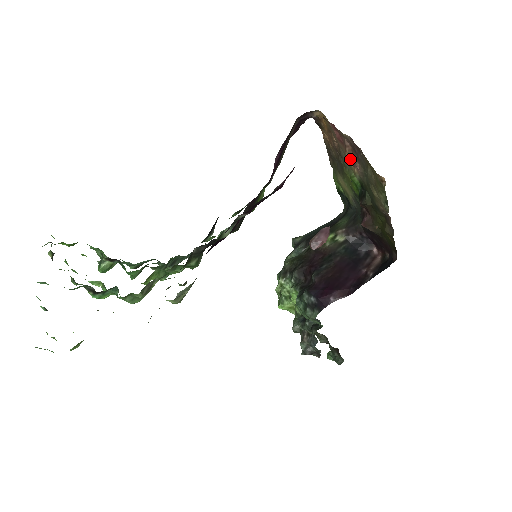
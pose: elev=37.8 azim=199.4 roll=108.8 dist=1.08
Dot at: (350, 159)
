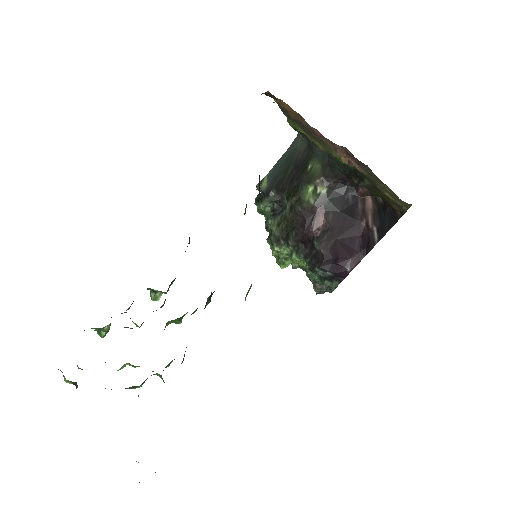
Dot at: (343, 158)
